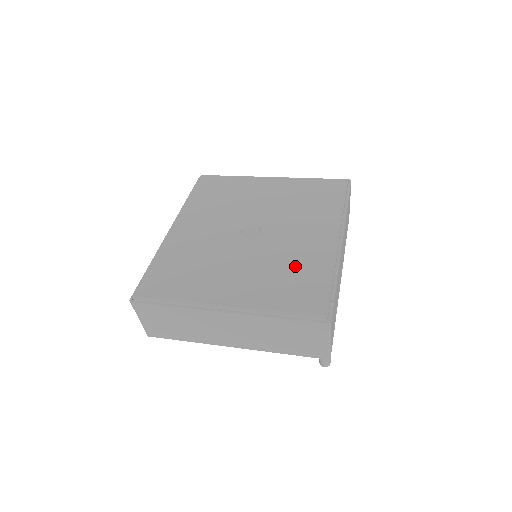
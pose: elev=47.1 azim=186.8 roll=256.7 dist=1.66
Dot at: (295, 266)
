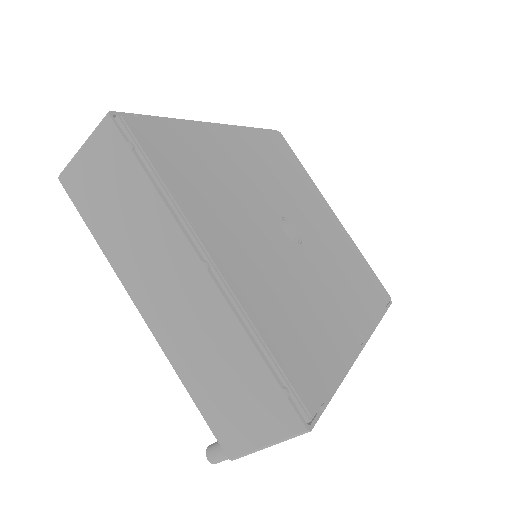
Dot at: (312, 316)
